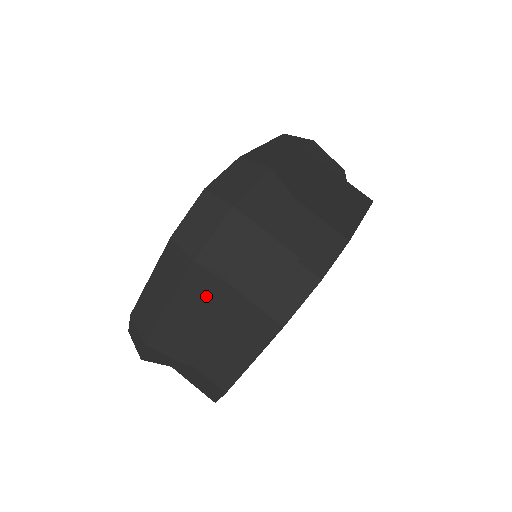
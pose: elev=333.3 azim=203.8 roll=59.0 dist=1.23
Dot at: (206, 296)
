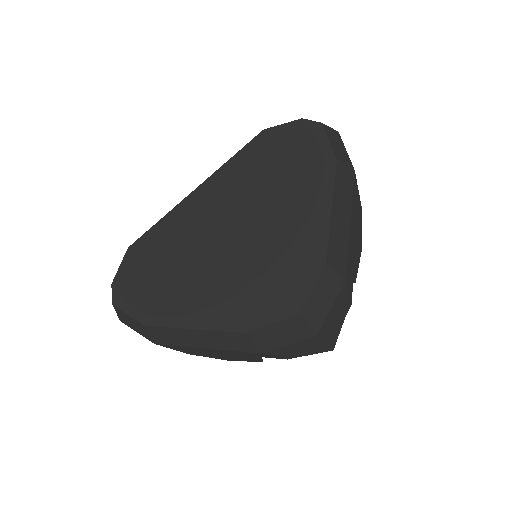
Dot at: (250, 357)
